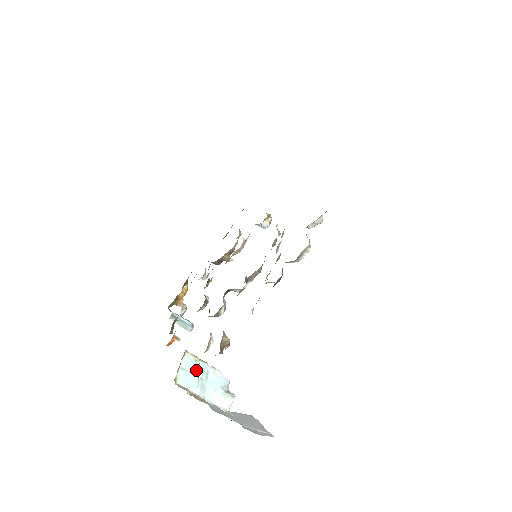
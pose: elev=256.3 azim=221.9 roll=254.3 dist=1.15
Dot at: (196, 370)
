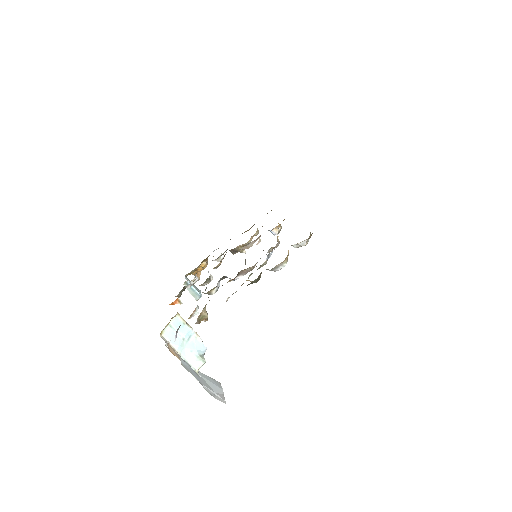
Dot at: (181, 331)
